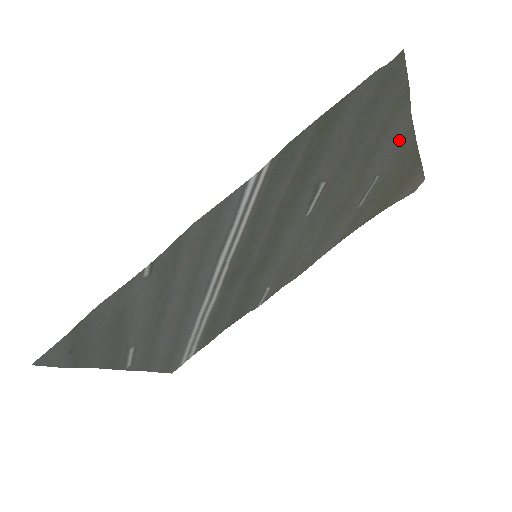
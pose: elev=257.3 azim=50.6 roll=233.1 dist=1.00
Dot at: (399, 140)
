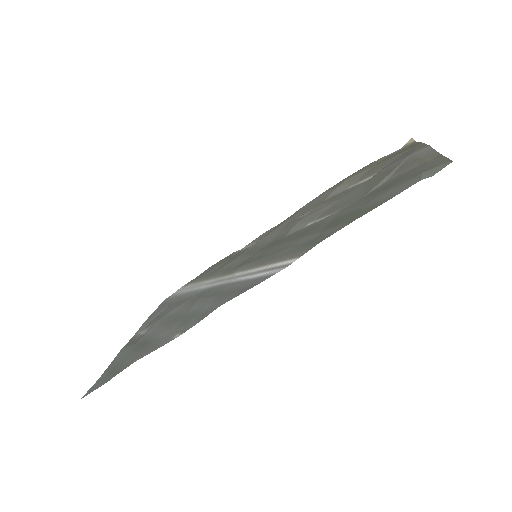
Dot at: (408, 153)
